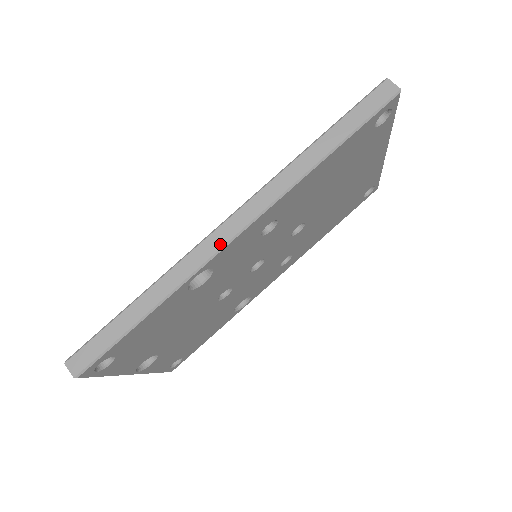
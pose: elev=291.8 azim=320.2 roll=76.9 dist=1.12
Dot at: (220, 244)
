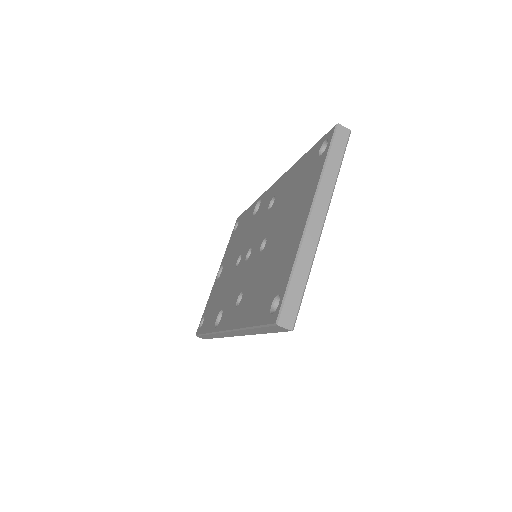
Dot at: (229, 336)
